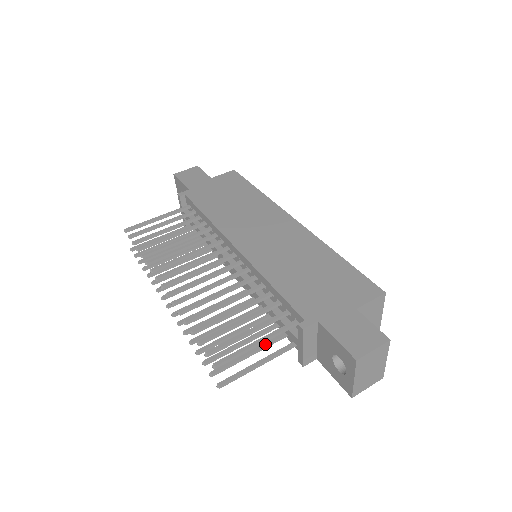
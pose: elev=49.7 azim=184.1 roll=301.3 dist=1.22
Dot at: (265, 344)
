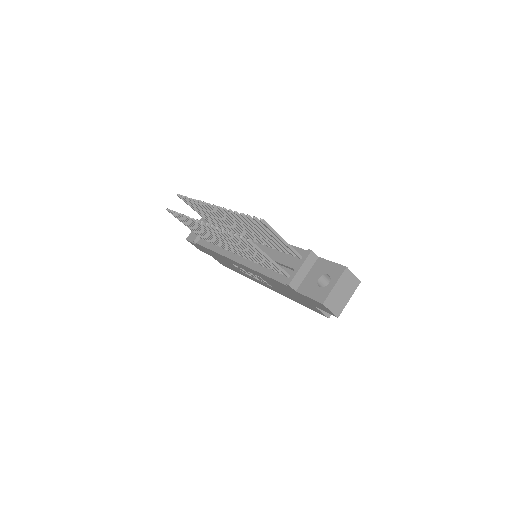
Dot at: occluded
